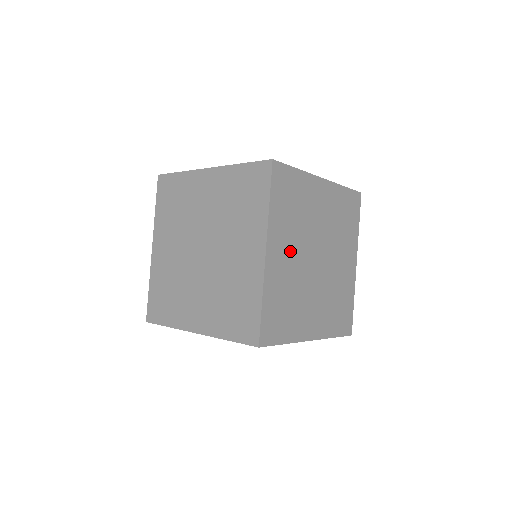
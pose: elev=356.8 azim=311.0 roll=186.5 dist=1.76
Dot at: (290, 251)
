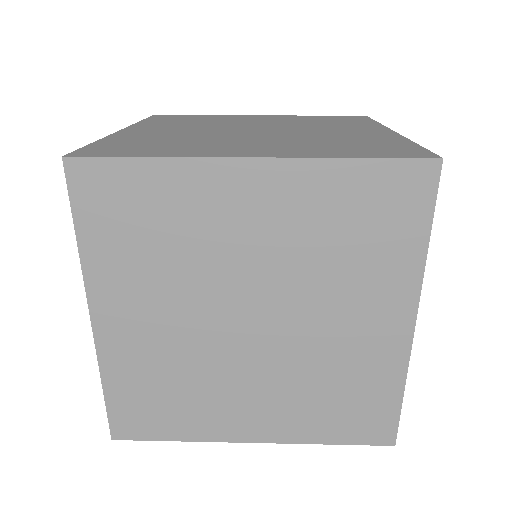
Dot at: occluded
